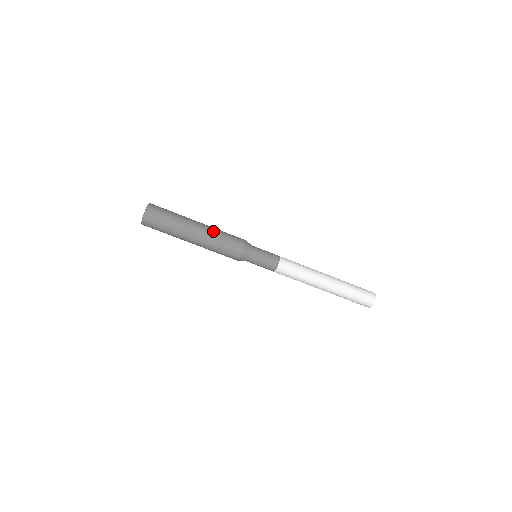
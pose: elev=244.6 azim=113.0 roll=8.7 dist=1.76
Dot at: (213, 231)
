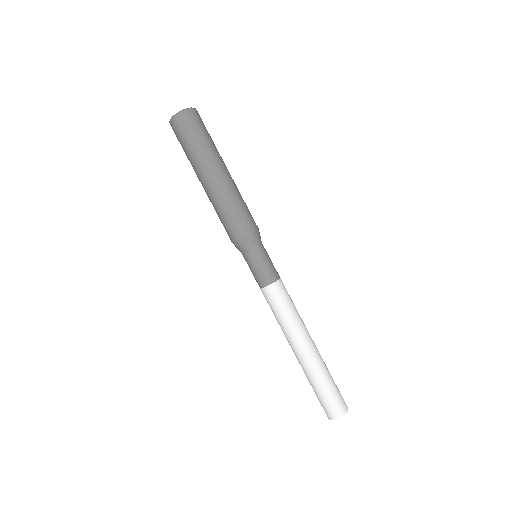
Dot at: occluded
